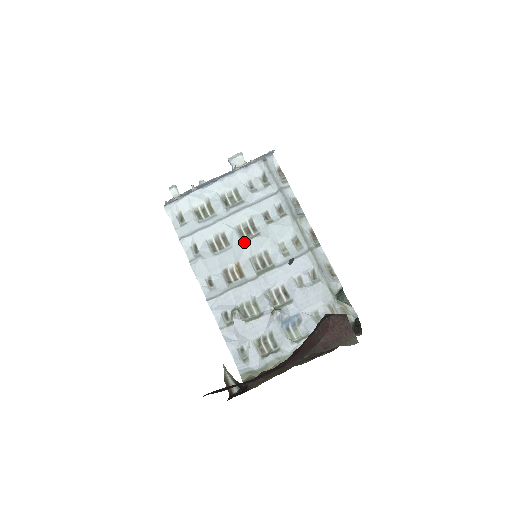
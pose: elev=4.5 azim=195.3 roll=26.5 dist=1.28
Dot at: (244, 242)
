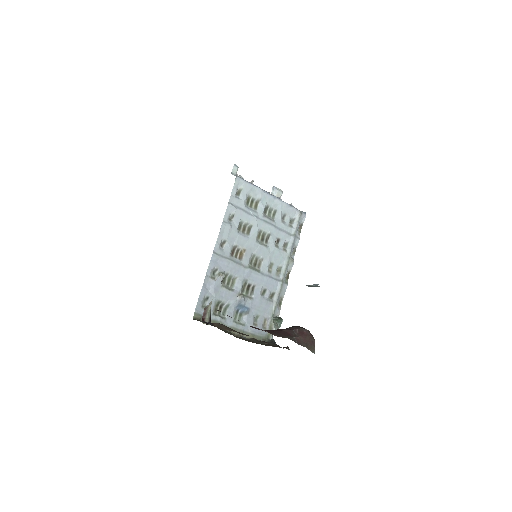
Dot at: (257, 242)
